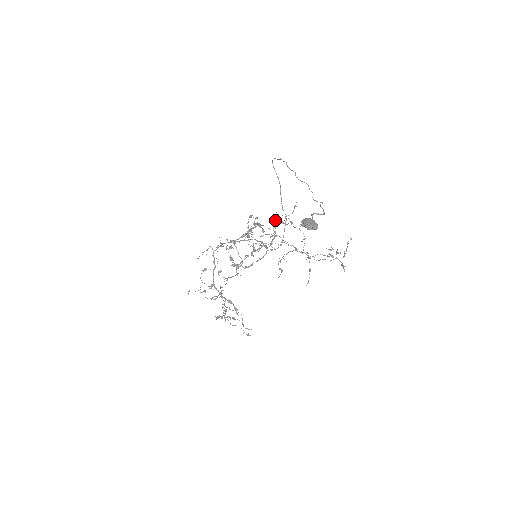
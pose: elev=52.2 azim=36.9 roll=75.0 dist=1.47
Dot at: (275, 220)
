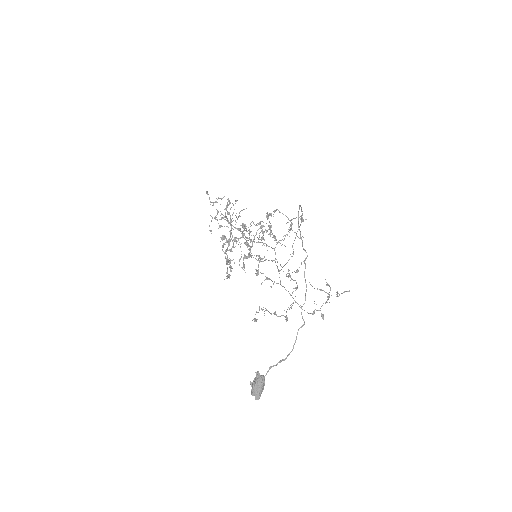
Dot at: (290, 228)
